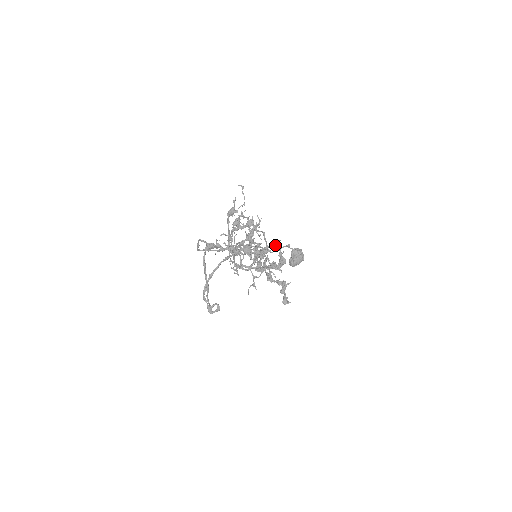
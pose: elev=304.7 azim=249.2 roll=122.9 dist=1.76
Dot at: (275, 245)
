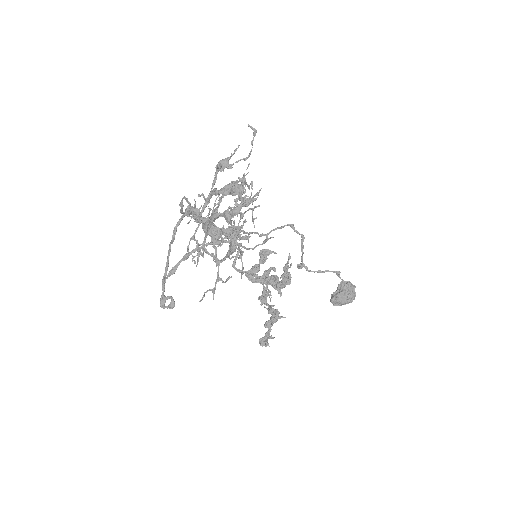
Dot at: (265, 242)
